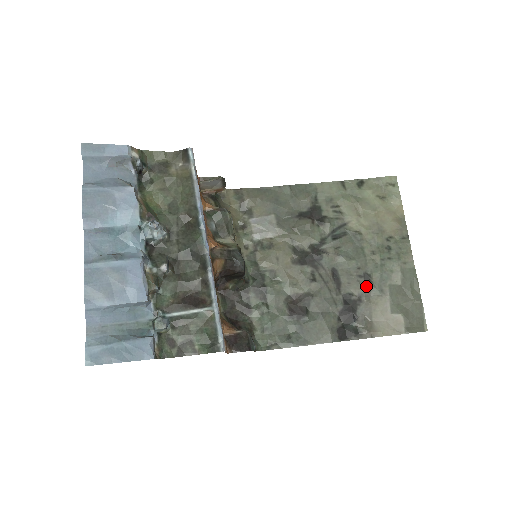
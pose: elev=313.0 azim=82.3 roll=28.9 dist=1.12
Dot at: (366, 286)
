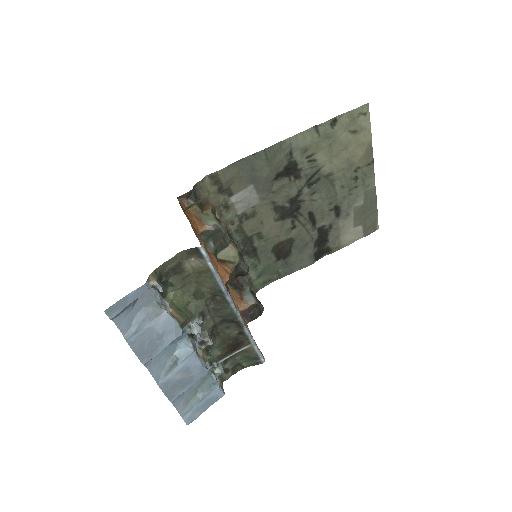
Dot at: (336, 216)
